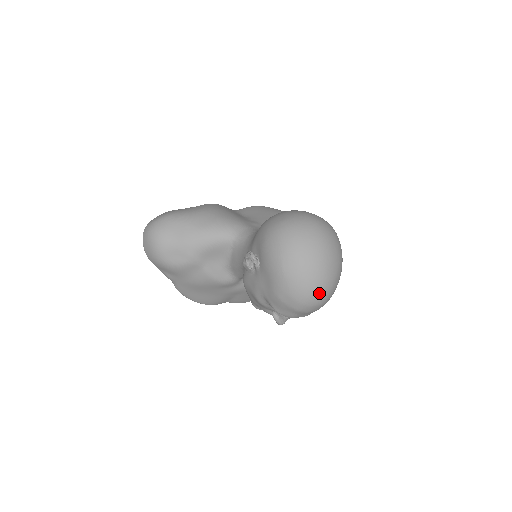
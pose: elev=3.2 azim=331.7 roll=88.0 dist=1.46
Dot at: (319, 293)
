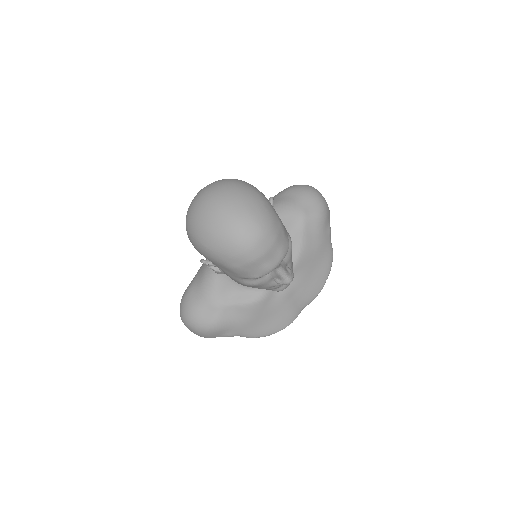
Dot at: (244, 231)
